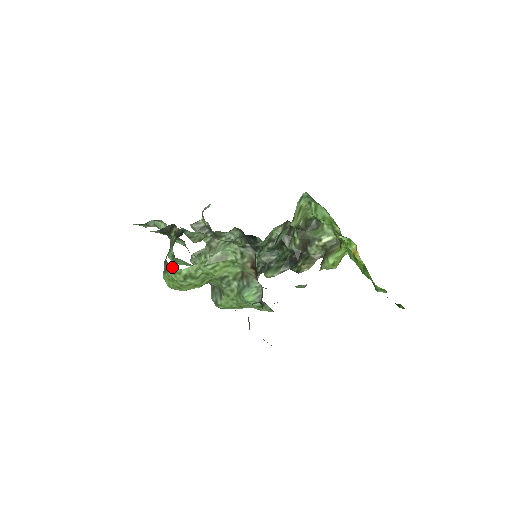
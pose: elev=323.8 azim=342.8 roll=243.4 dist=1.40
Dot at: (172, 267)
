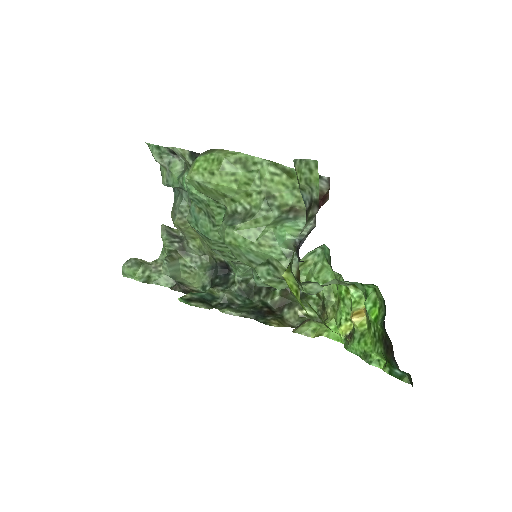
Dot at: (223, 149)
